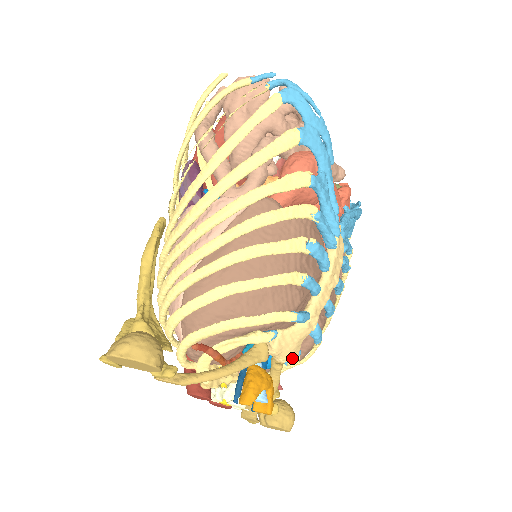
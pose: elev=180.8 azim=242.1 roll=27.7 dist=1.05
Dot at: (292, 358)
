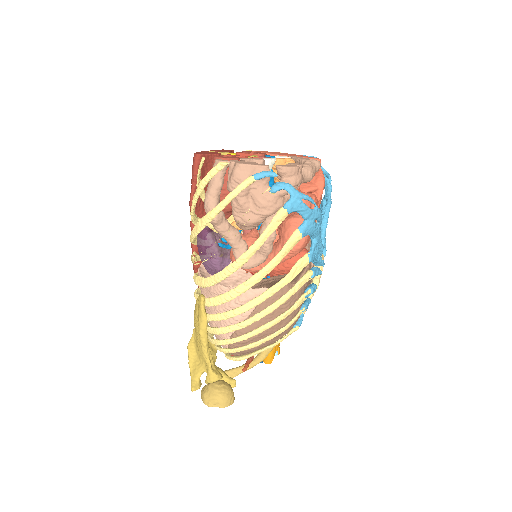
Dot at: occluded
